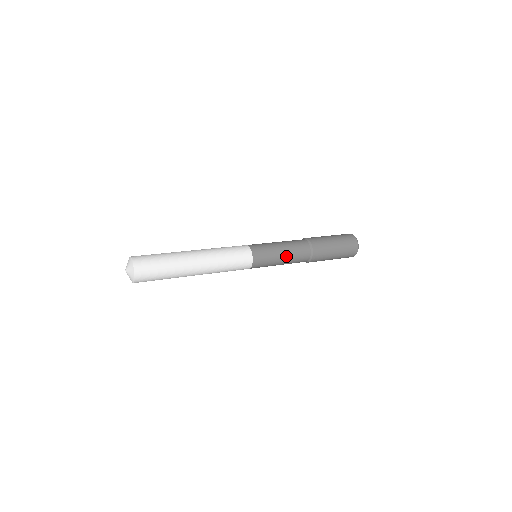
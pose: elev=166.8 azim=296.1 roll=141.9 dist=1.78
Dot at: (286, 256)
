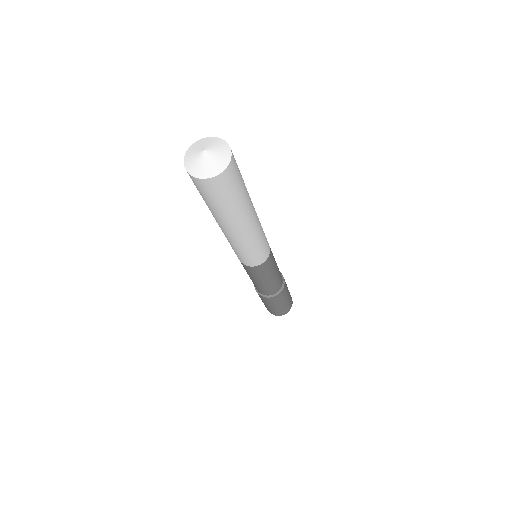
Dot at: (276, 274)
